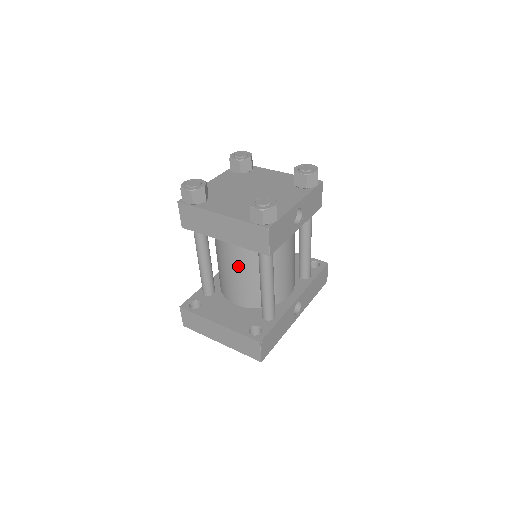
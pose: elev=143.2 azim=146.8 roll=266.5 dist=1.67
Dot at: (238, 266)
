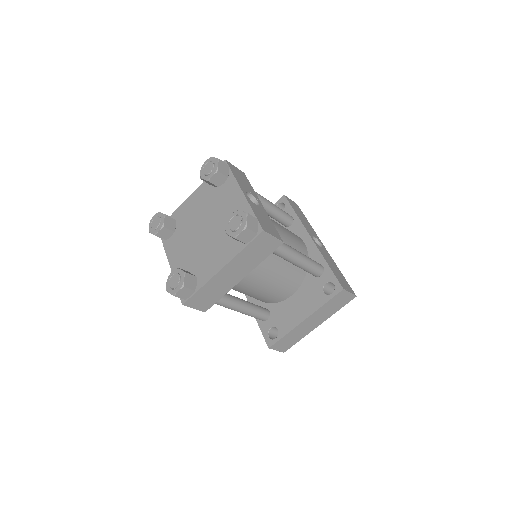
Dot at: (266, 276)
